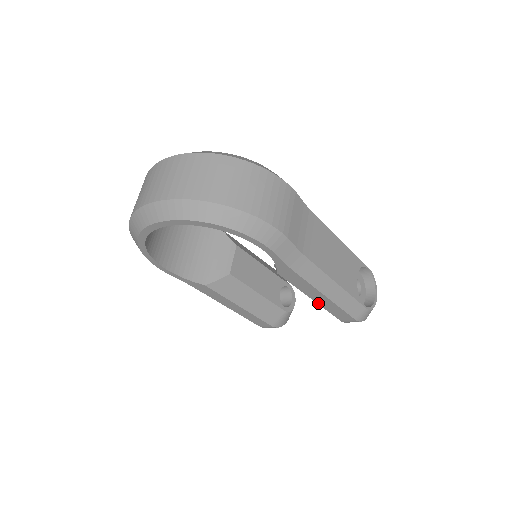
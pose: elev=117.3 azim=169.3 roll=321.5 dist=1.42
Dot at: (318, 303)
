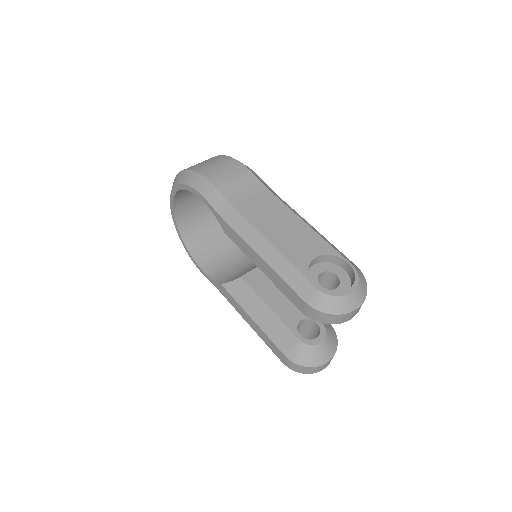
Dot at: (268, 277)
